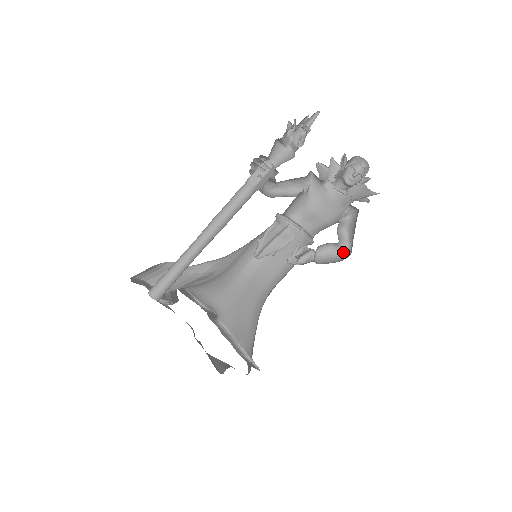
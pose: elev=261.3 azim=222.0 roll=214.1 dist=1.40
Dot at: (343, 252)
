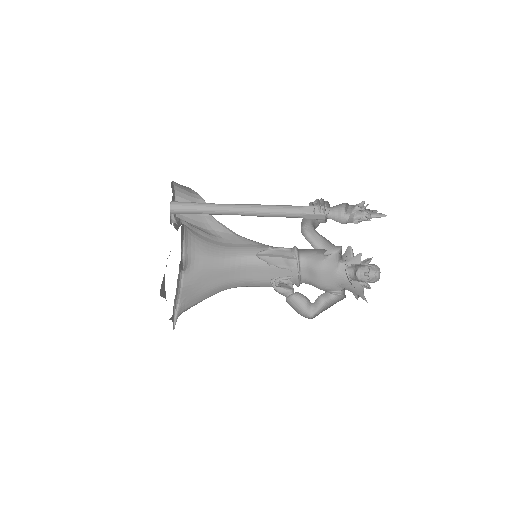
Dot at: (308, 313)
